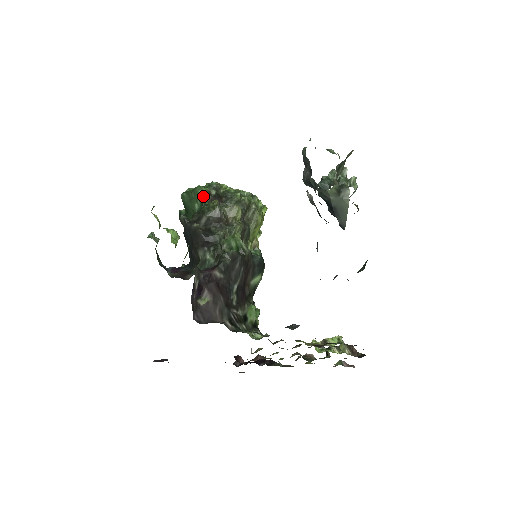
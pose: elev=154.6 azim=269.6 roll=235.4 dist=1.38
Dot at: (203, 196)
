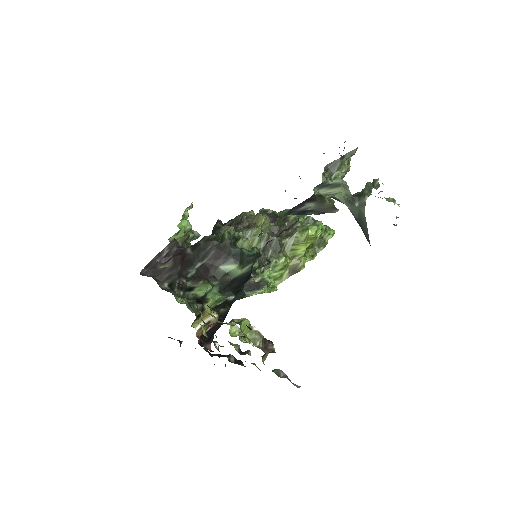
Dot at: occluded
